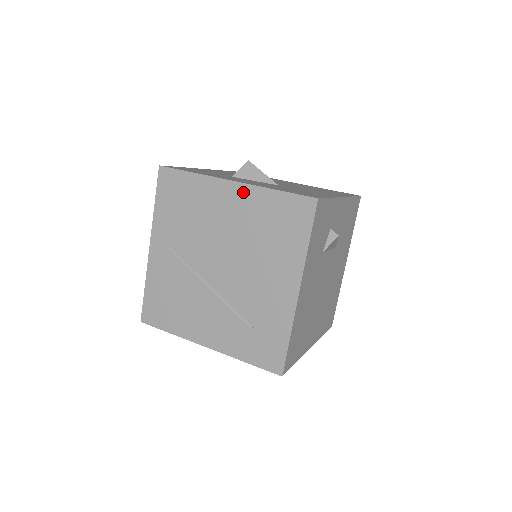
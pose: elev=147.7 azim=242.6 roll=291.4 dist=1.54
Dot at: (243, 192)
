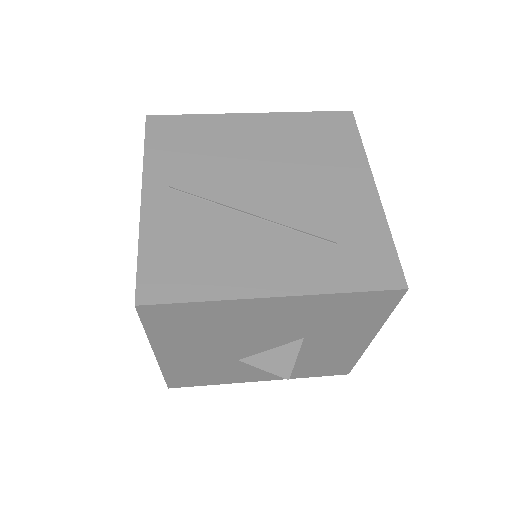
Dot at: (268, 119)
